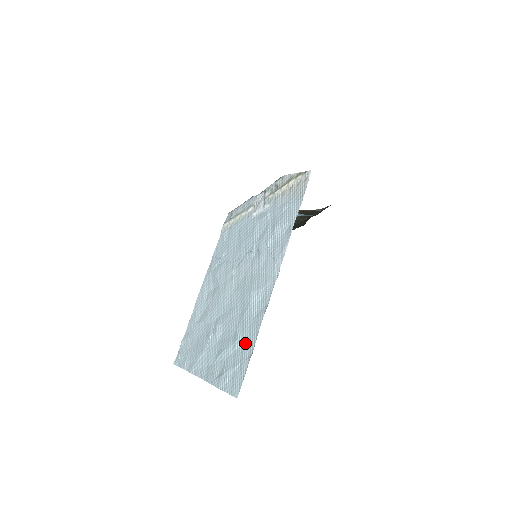
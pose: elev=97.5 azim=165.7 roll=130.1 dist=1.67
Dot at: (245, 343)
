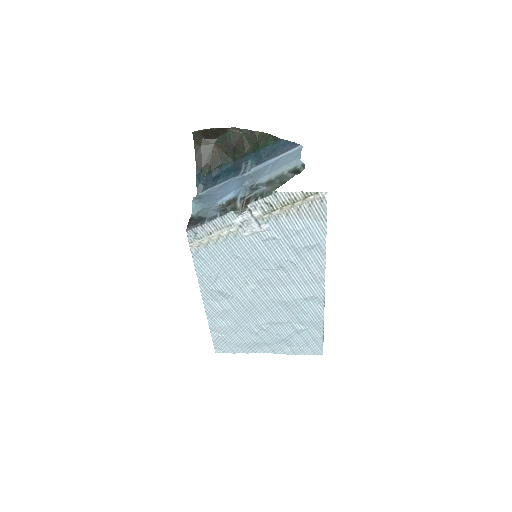
Dot at: (310, 329)
